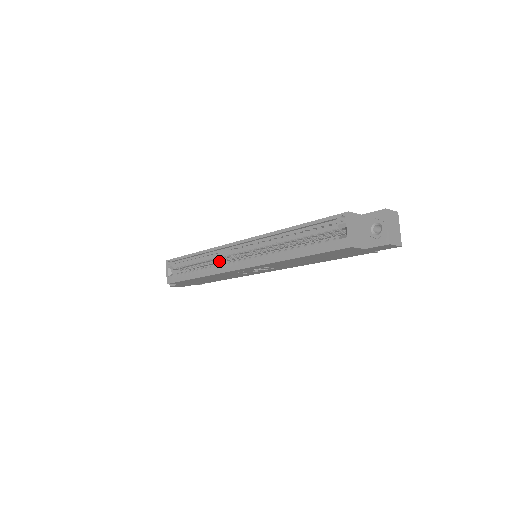
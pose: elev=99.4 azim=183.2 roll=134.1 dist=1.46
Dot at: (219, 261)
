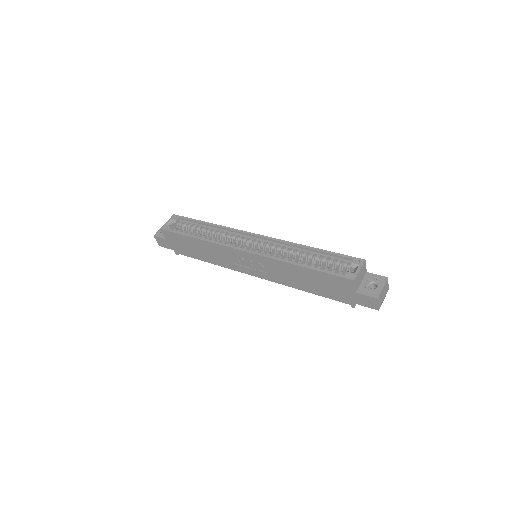
Dot at: occluded
